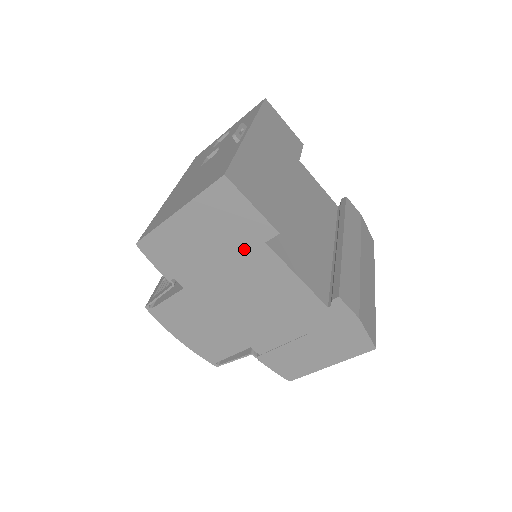
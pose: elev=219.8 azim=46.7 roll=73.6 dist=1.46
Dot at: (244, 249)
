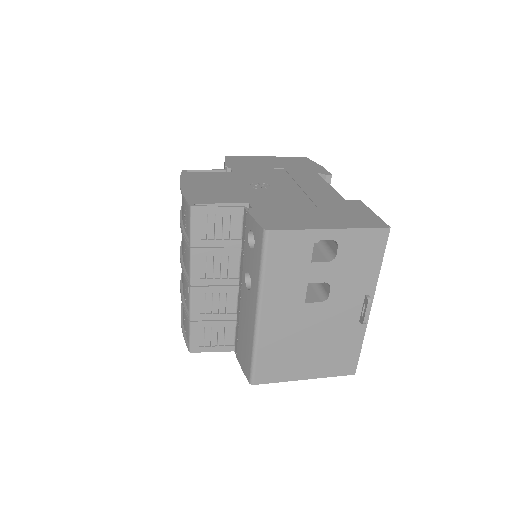
Dot at: occluded
